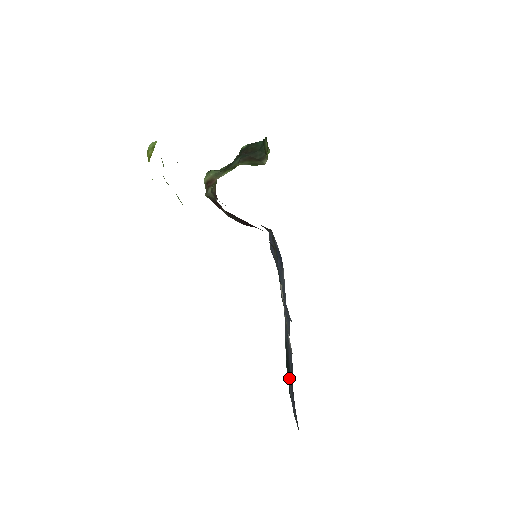
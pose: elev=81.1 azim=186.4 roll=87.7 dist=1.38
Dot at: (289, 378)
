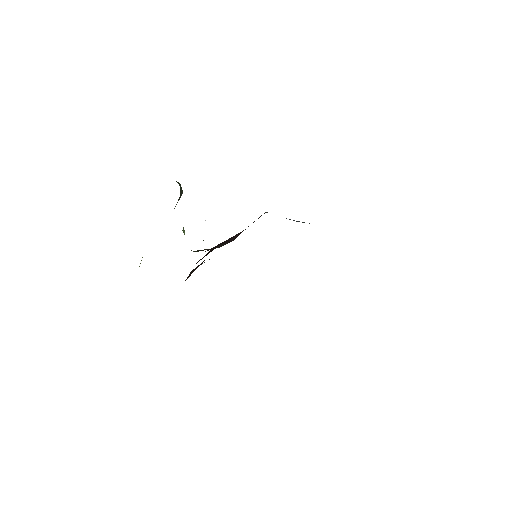
Dot at: occluded
